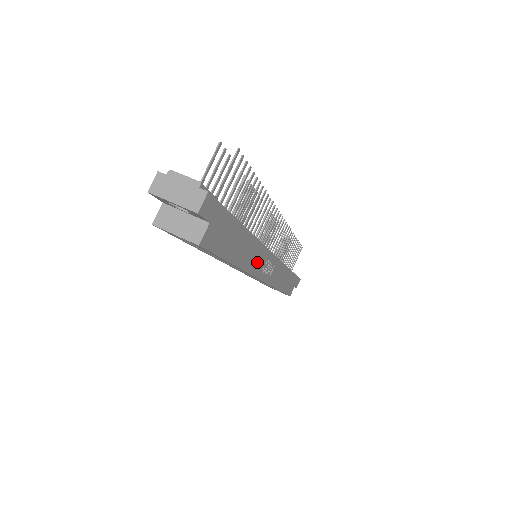
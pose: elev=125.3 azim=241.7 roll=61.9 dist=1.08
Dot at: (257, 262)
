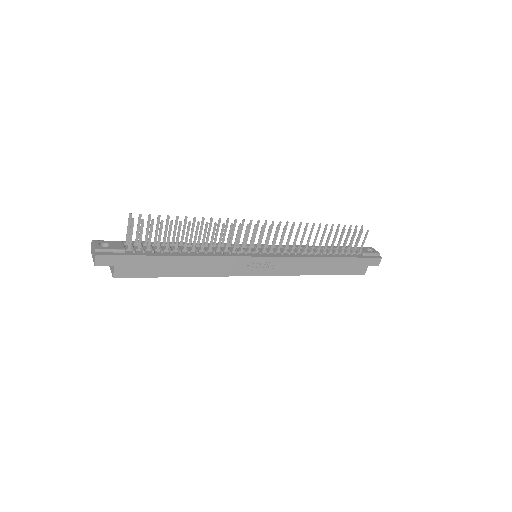
Dot at: (227, 268)
